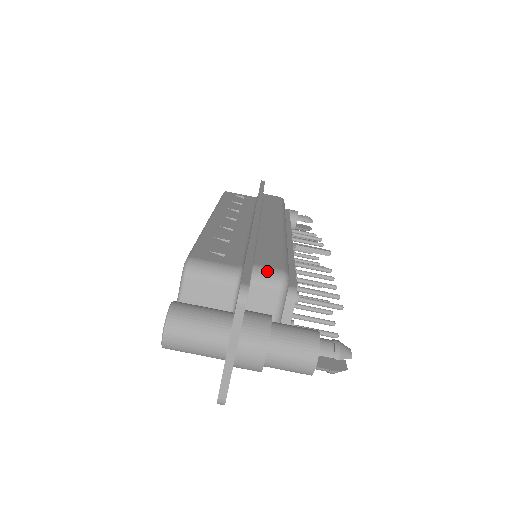
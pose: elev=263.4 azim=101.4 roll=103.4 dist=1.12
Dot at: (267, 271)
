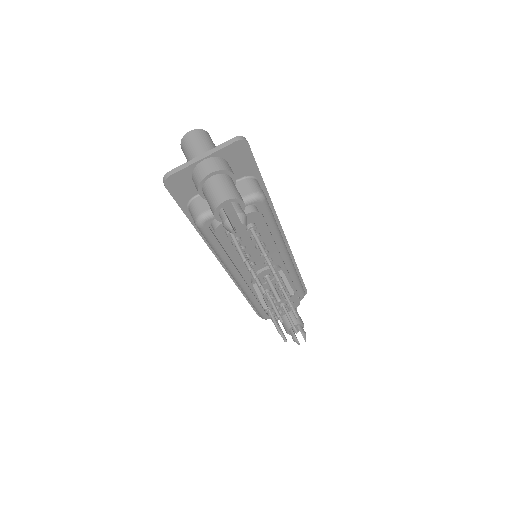
Dot at: (259, 185)
